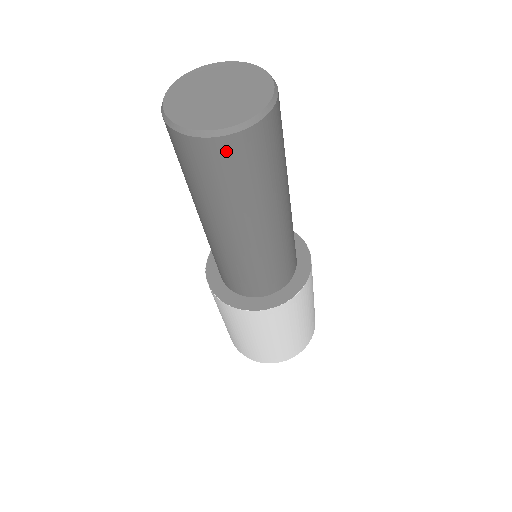
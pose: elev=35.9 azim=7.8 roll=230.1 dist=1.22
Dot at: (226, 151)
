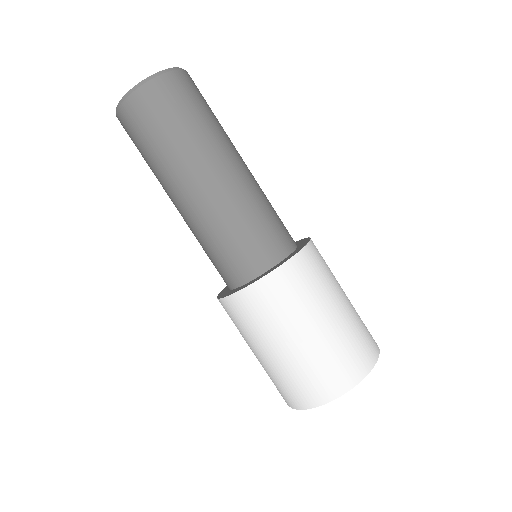
Dot at: (150, 97)
